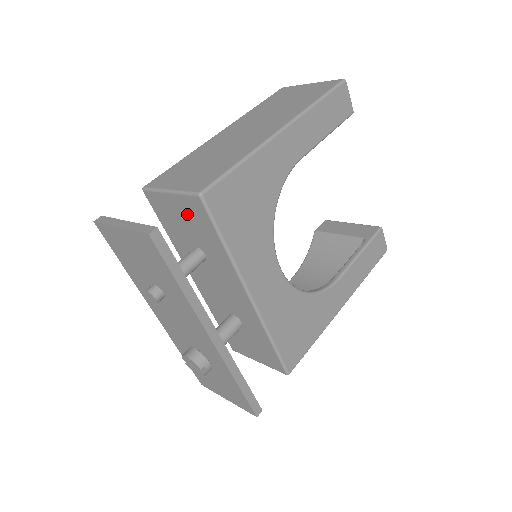
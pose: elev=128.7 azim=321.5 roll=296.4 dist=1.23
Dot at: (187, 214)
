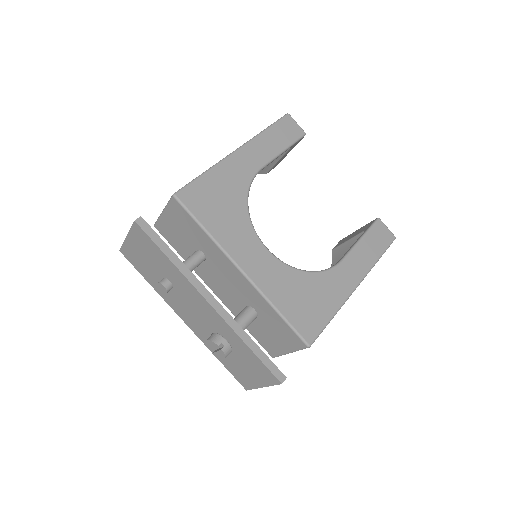
Dot at: (178, 222)
